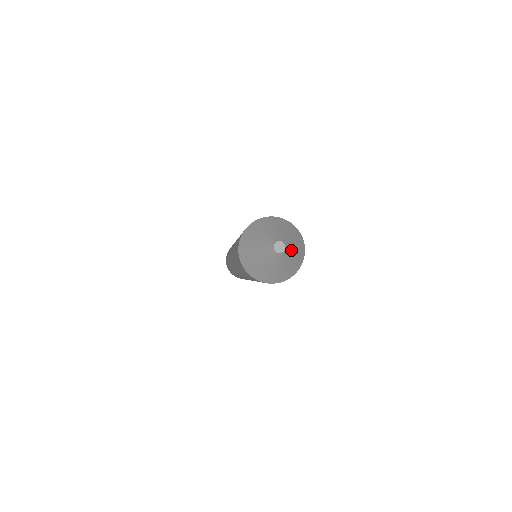
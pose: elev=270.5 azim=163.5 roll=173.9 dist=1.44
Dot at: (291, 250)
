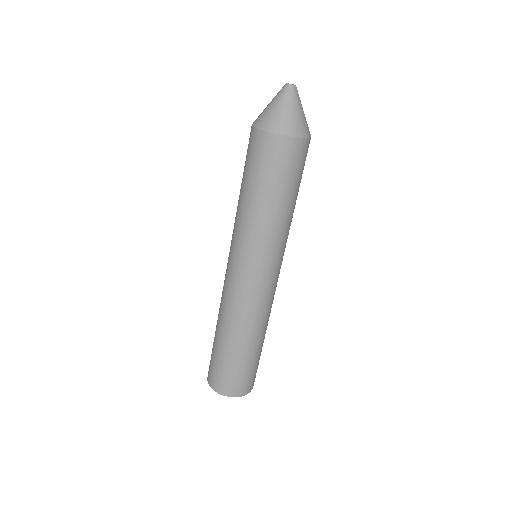
Dot at: occluded
